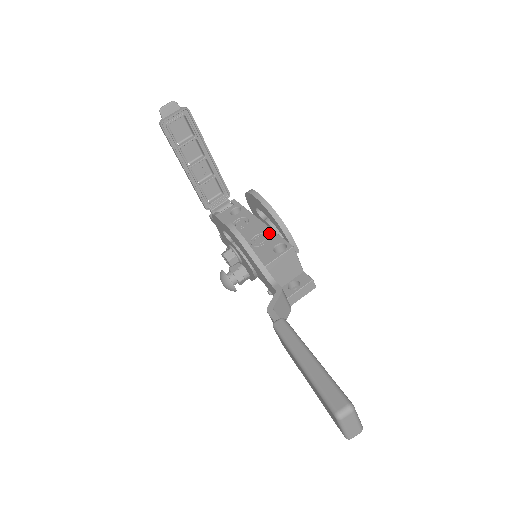
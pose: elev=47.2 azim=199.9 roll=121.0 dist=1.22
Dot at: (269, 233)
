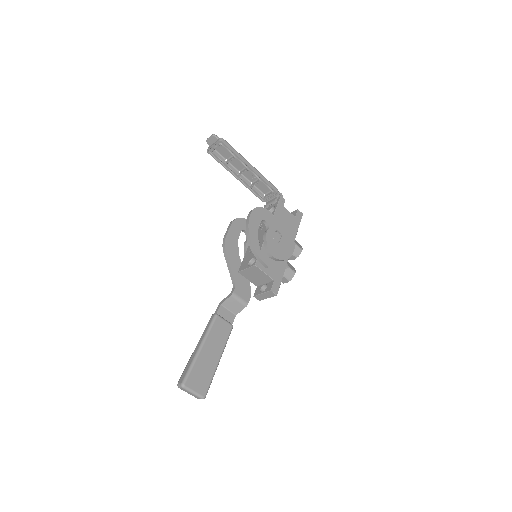
Dot at: (260, 244)
